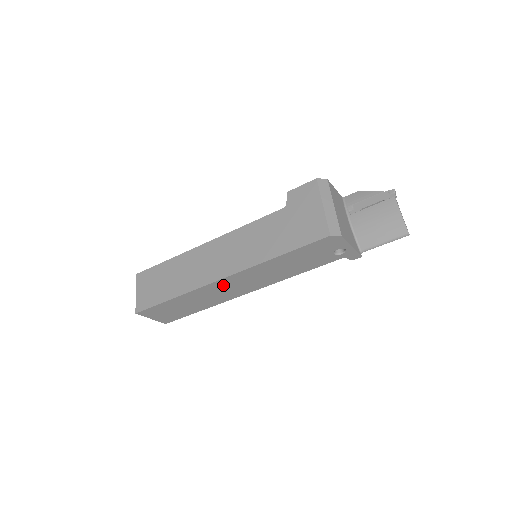
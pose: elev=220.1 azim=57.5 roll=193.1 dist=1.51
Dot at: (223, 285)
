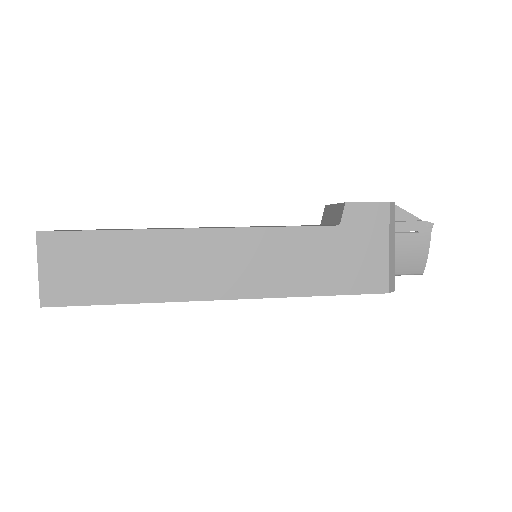
Dot at: occluded
